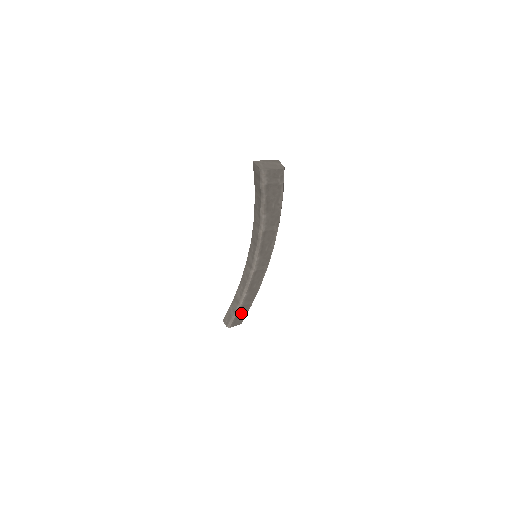
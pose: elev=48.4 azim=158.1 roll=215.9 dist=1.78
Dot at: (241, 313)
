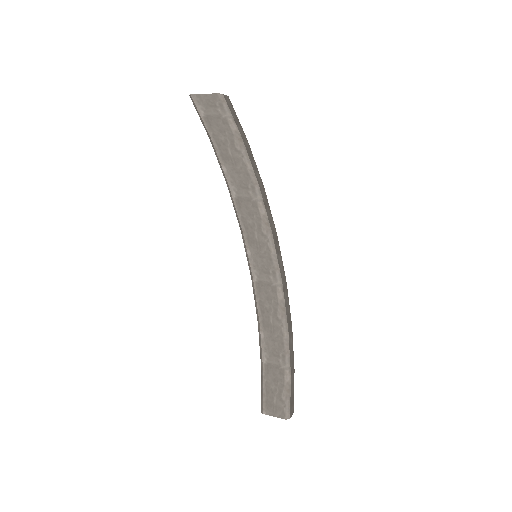
Dot at: (273, 384)
